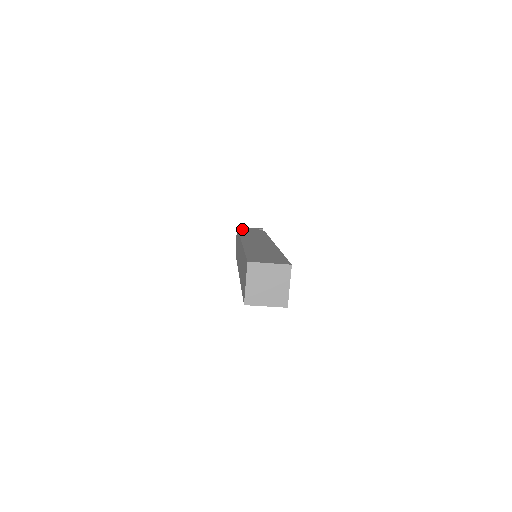
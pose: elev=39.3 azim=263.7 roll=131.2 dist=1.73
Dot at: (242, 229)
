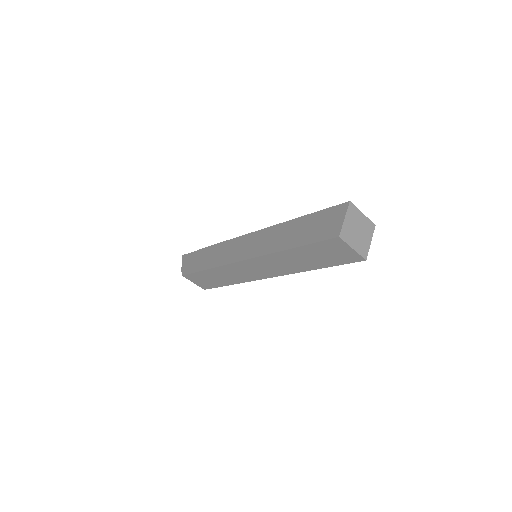
Dot at: occluded
